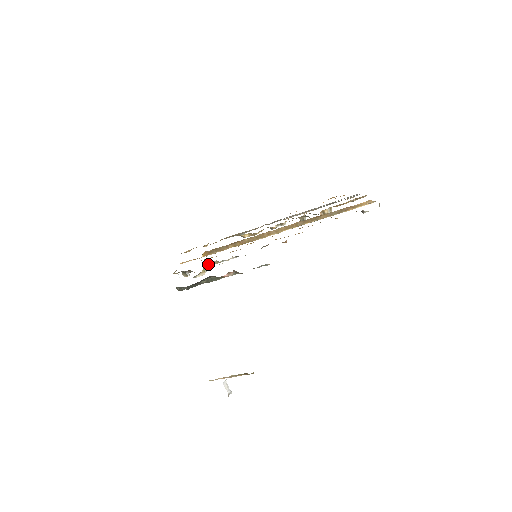
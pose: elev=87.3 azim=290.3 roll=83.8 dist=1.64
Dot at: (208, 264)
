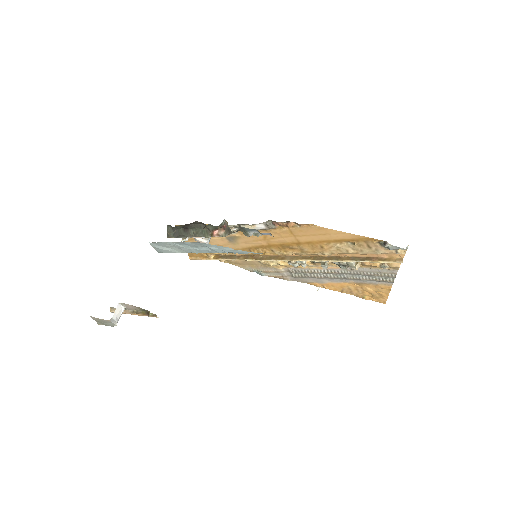
Dot at: occluded
